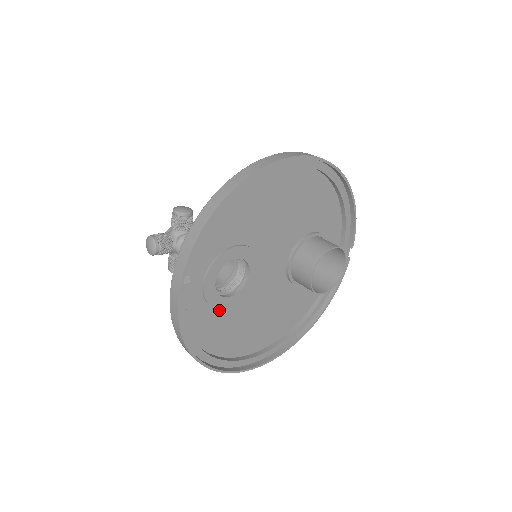
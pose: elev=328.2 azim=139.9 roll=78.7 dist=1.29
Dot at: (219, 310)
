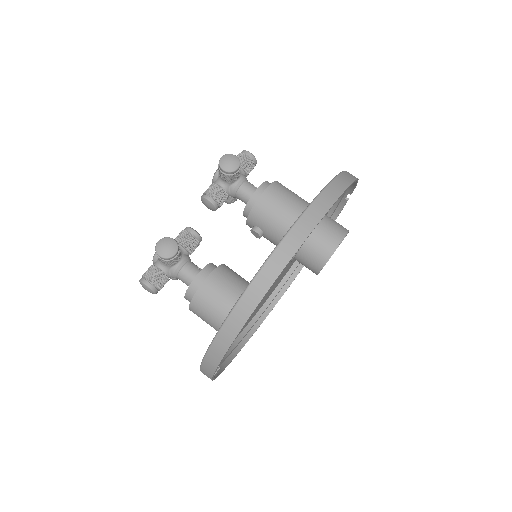
Dot at: occluded
